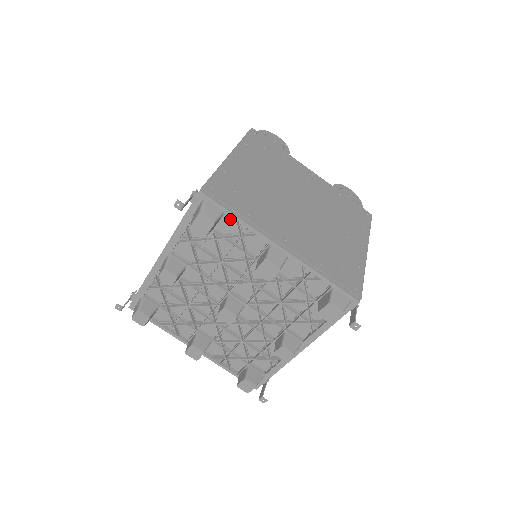
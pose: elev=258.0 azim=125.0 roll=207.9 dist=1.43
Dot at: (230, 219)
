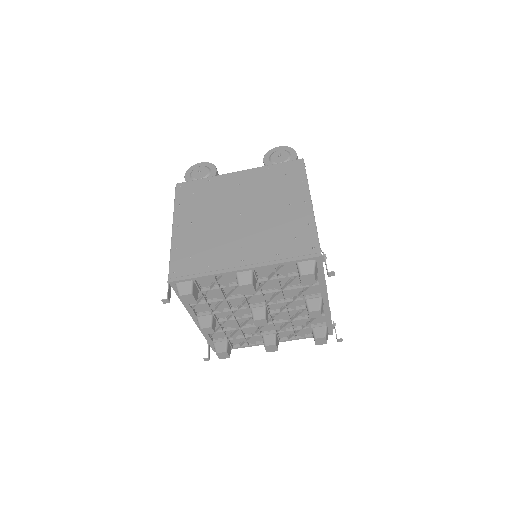
Dot at: (201, 279)
